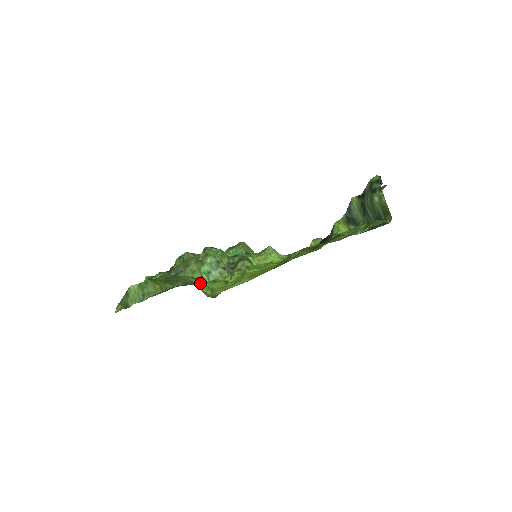
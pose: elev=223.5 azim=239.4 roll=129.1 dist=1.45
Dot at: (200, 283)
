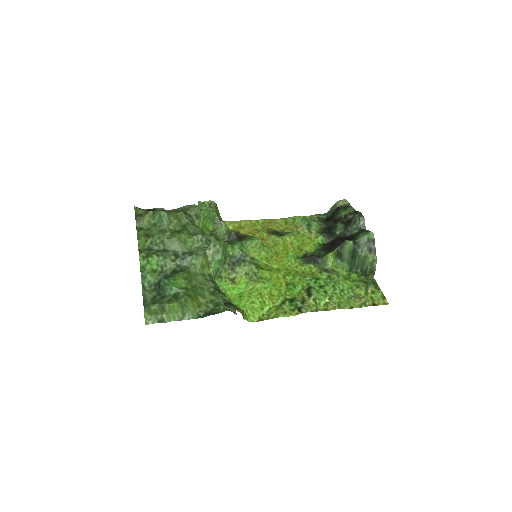
Dot at: (243, 312)
